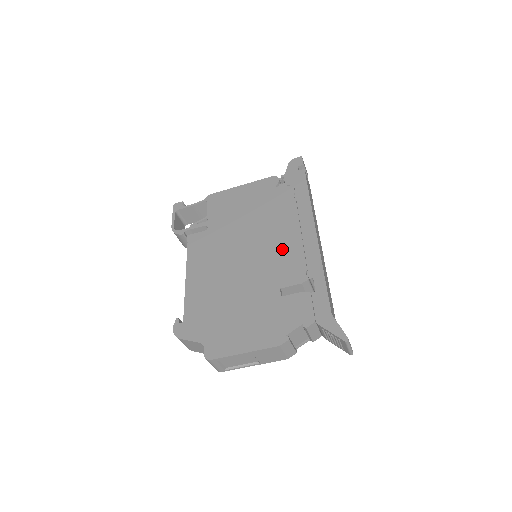
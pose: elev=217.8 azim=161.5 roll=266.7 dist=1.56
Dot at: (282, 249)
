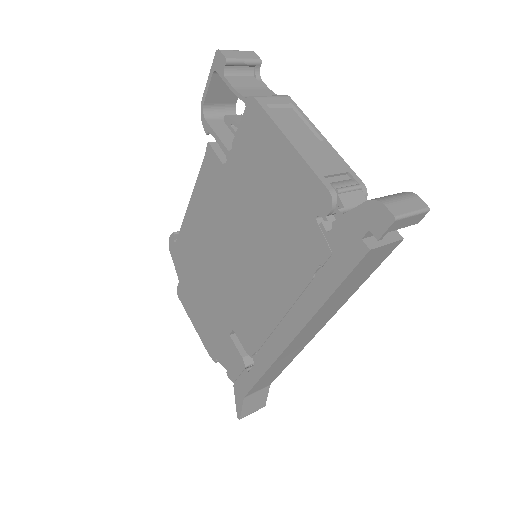
Dot at: (257, 305)
